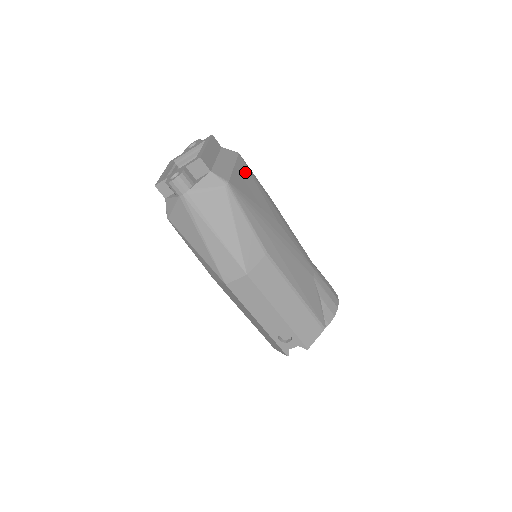
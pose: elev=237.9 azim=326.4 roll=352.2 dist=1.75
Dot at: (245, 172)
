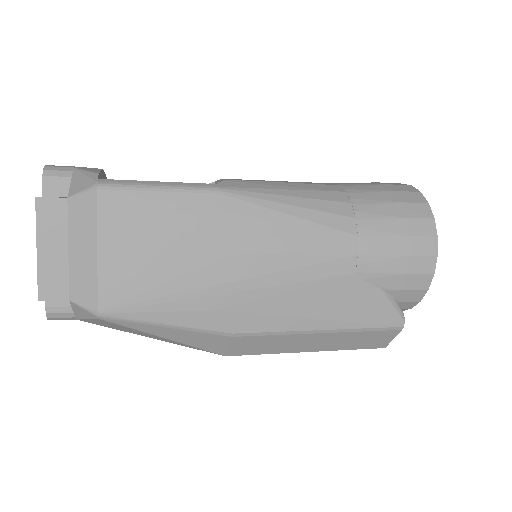
Dot at: (126, 226)
